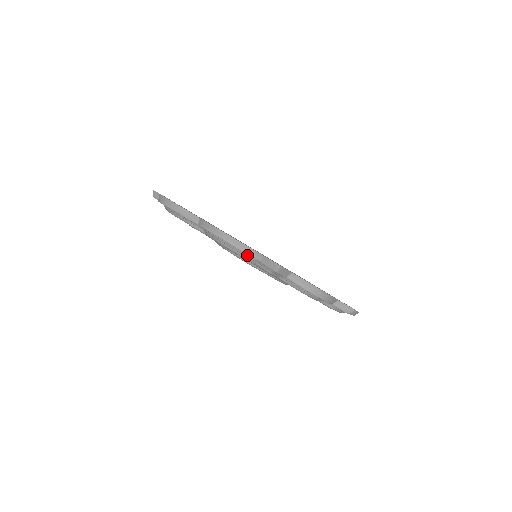
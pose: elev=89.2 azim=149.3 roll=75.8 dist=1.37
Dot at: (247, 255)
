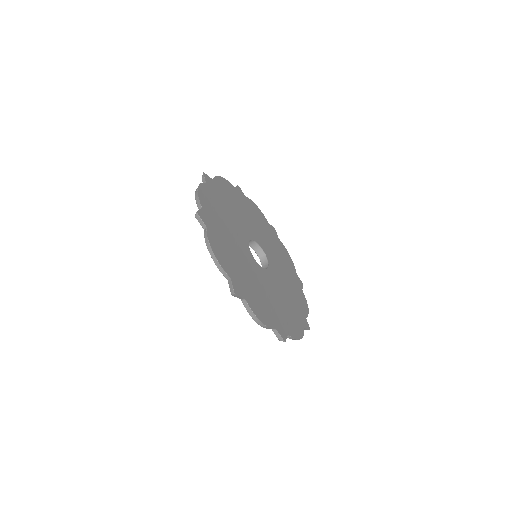
Dot at: (221, 271)
